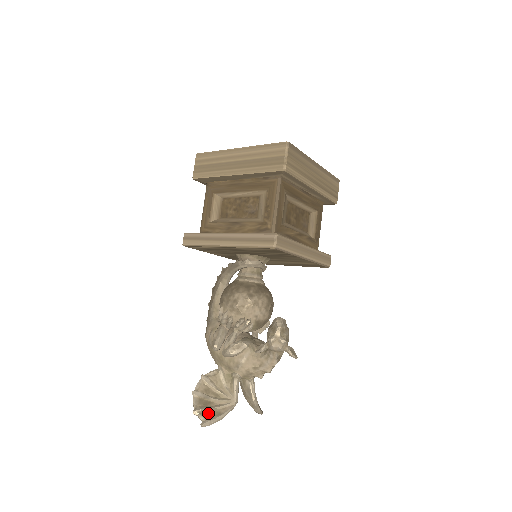
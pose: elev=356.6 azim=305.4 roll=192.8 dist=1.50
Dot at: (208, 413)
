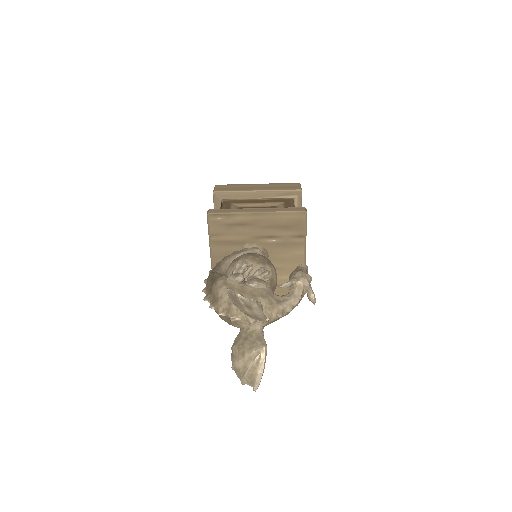
Dot at: occluded
